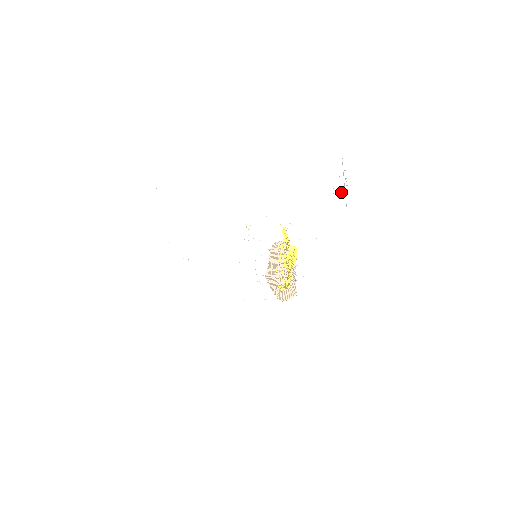
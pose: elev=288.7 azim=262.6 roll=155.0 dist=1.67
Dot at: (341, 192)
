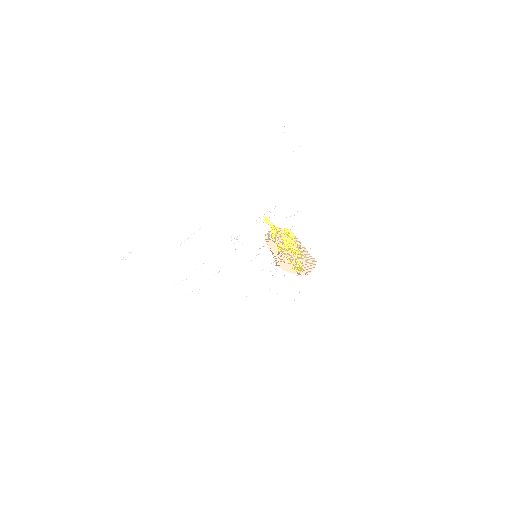
Dot at: occluded
